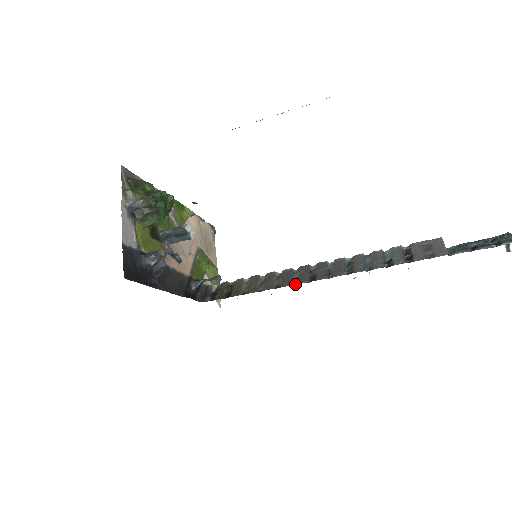
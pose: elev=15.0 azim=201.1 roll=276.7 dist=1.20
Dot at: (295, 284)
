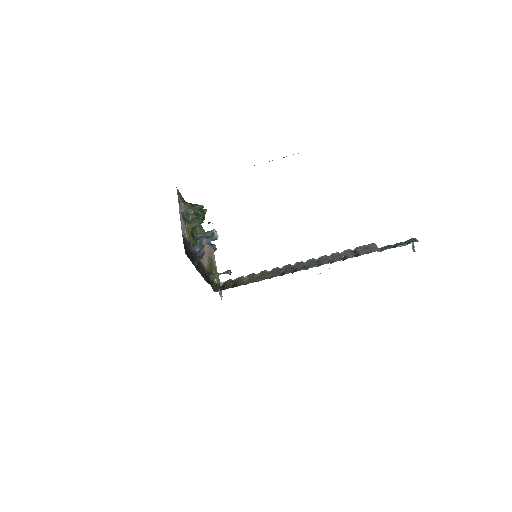
Dot at: occluded
